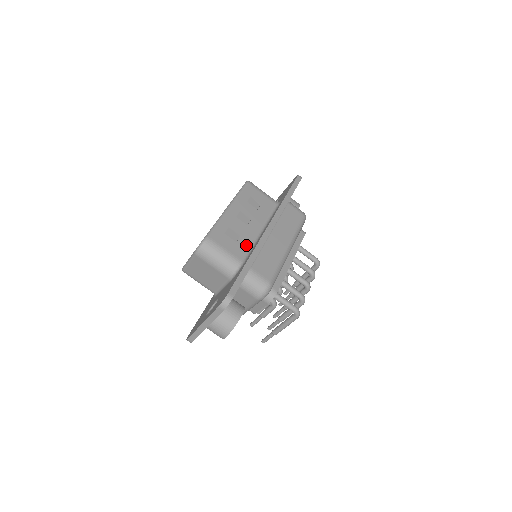
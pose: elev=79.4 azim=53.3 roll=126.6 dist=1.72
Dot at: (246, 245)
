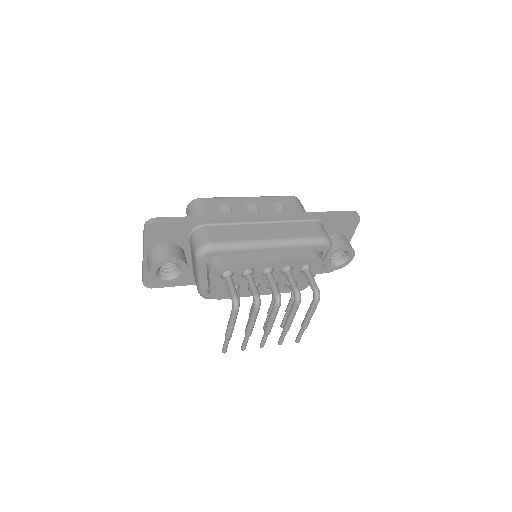
Dot at: occluded
